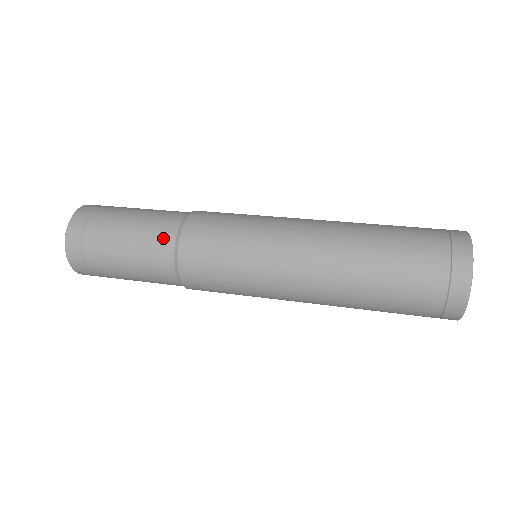
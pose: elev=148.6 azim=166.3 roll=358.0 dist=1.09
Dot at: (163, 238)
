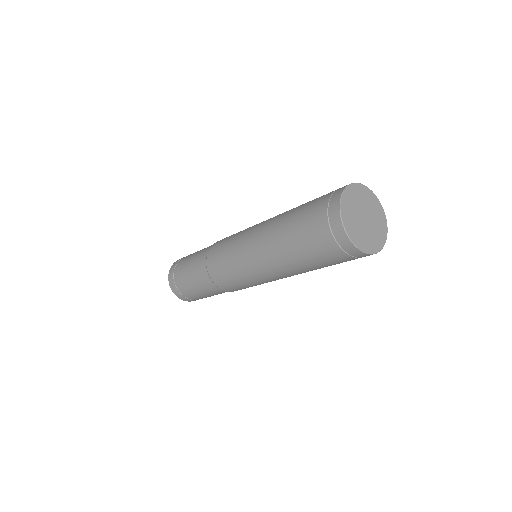
Dot at: (206, 250)
